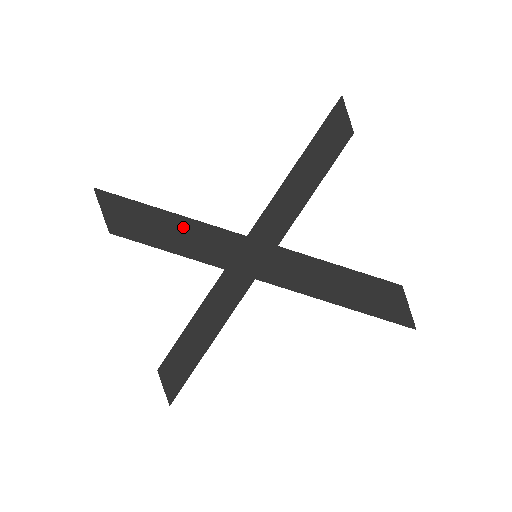
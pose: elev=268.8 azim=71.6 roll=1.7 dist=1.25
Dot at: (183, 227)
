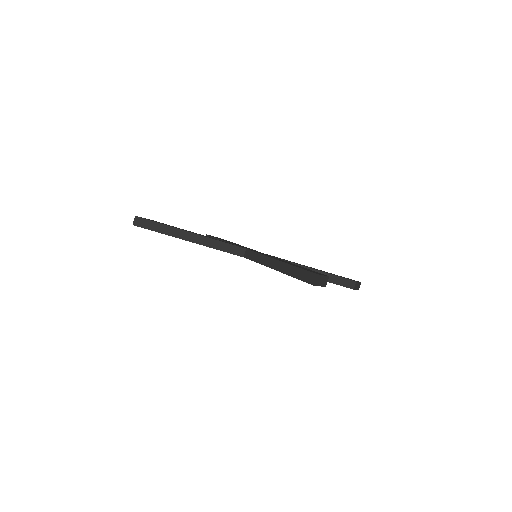
Dot at: (237, 244)
